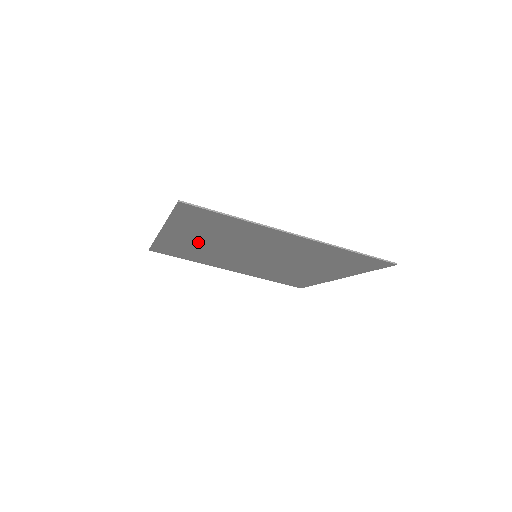
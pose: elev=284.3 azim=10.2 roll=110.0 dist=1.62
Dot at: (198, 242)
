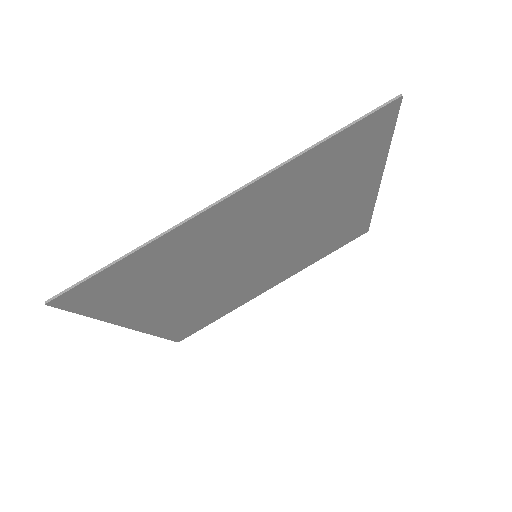
Dot at: (182, 302)
